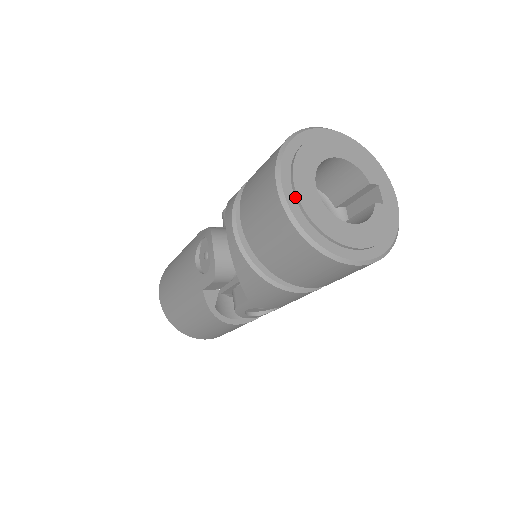
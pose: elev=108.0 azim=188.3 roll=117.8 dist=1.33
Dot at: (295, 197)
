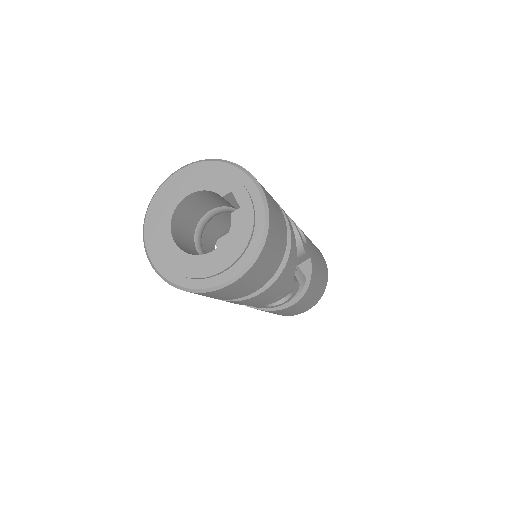
Dot at: (161, 261)
